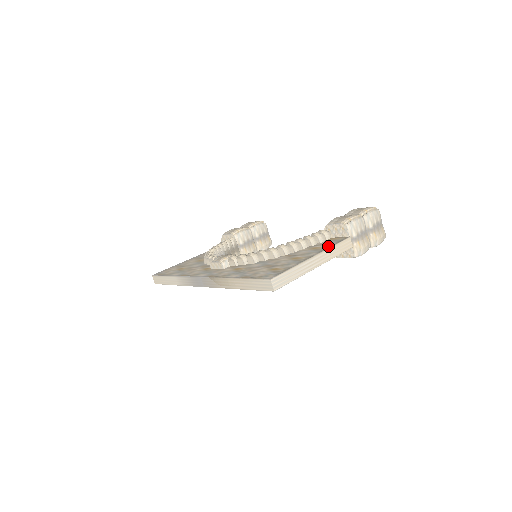
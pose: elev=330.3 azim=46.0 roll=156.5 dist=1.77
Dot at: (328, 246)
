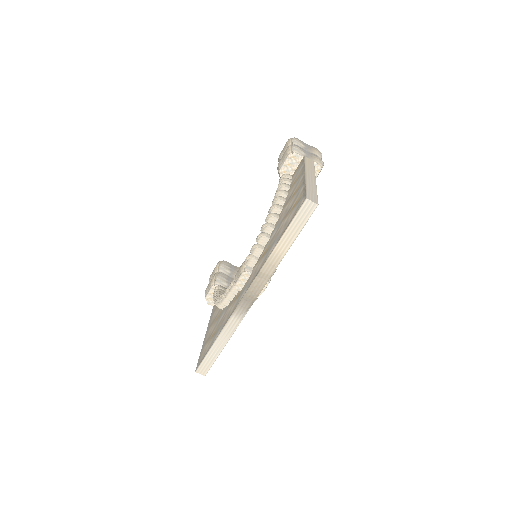
Dot at: (302, 168)
